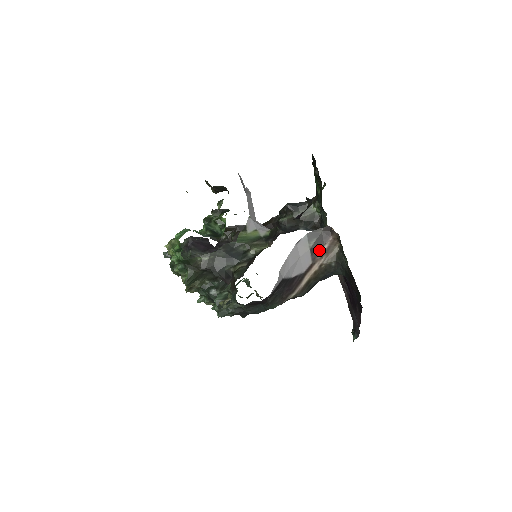
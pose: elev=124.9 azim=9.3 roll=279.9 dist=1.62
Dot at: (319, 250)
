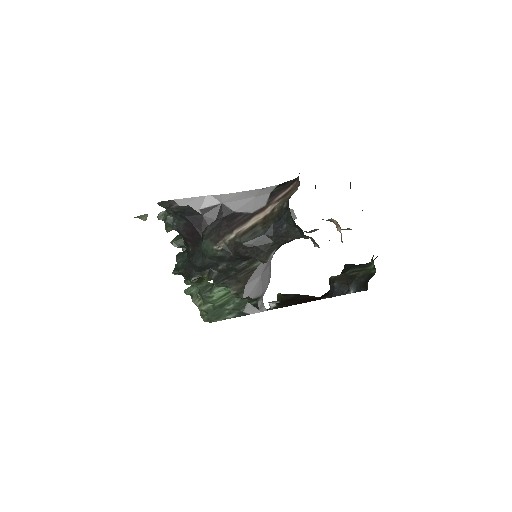
Dot at: (279, 194)
